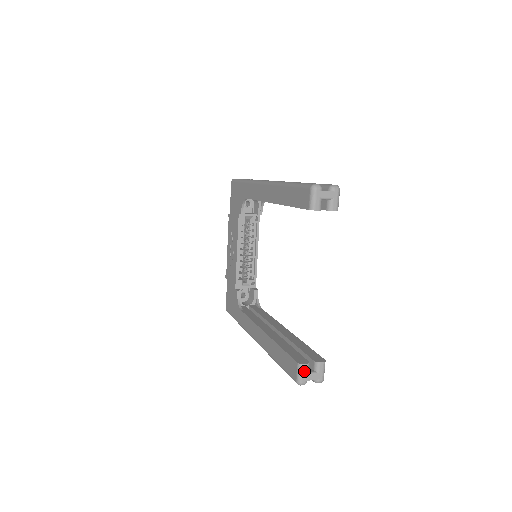
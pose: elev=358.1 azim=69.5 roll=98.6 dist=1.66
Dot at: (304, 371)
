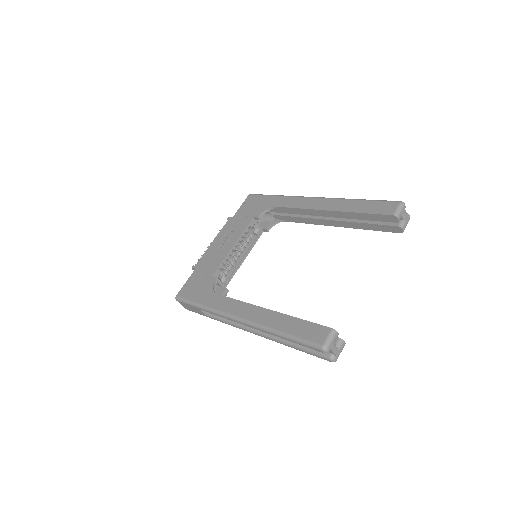
Dot at: (334, 338)
